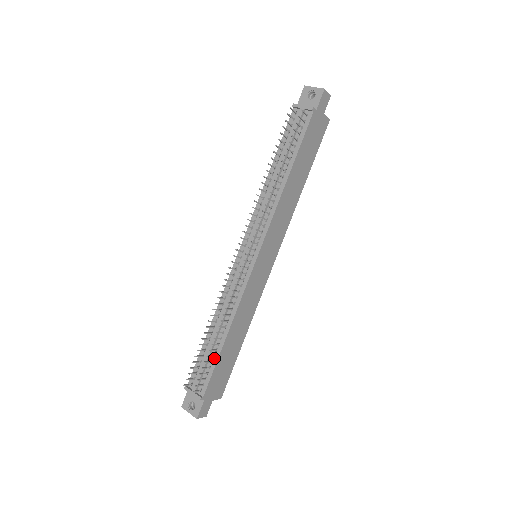
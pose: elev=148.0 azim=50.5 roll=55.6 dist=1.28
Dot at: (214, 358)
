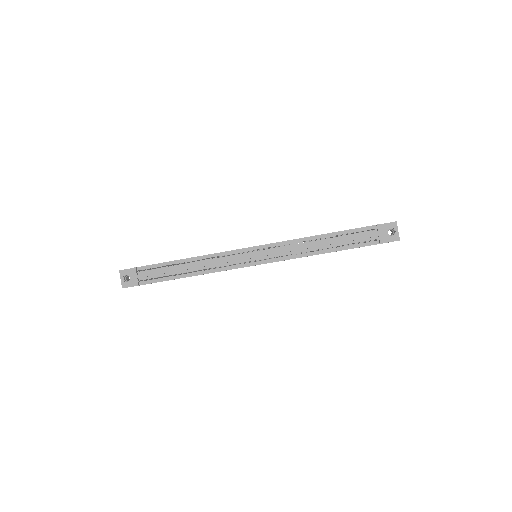
Dot at: (170, 277)
